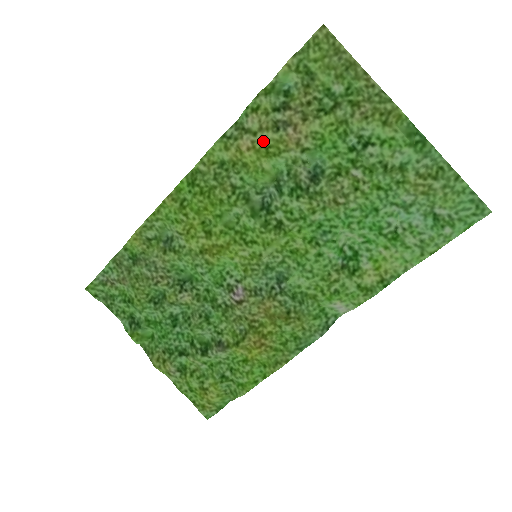
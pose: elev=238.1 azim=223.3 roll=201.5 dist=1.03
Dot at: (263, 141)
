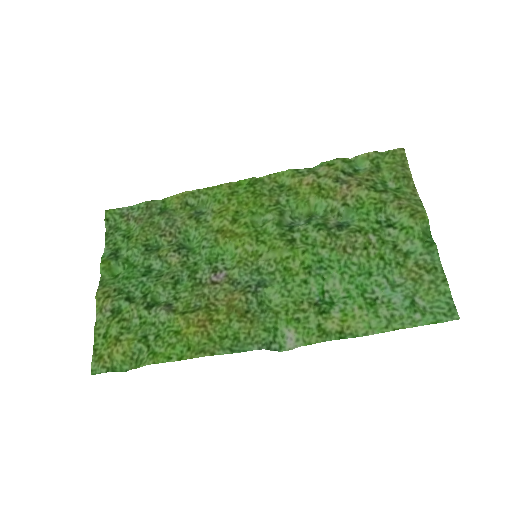
Dot at: (322, 183)
